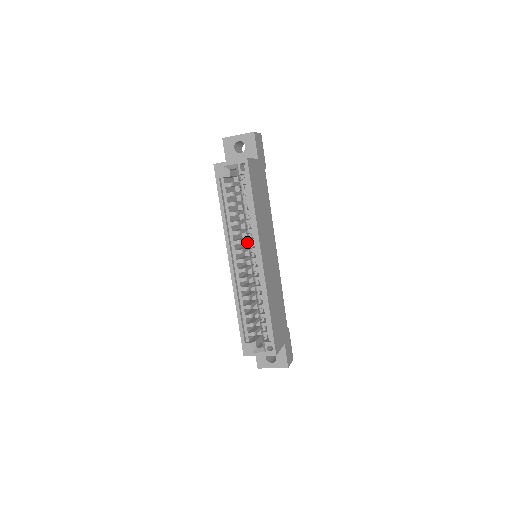
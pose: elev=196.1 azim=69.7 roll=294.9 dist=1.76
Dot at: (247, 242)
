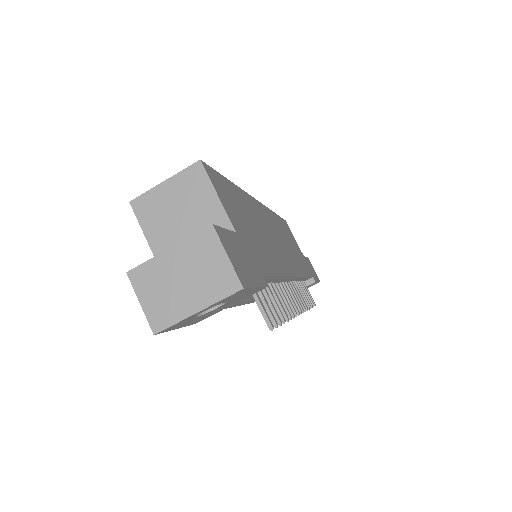
Dot at: occluded
